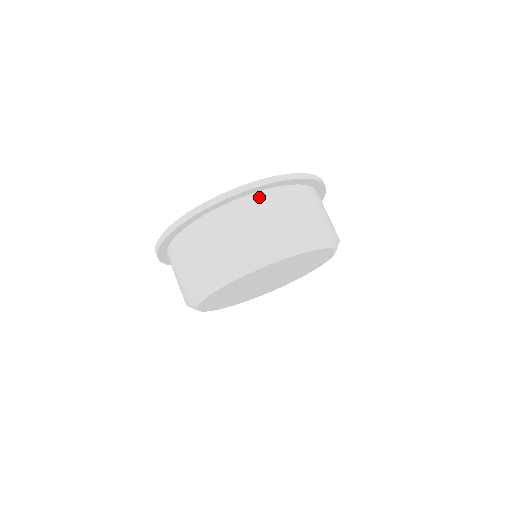
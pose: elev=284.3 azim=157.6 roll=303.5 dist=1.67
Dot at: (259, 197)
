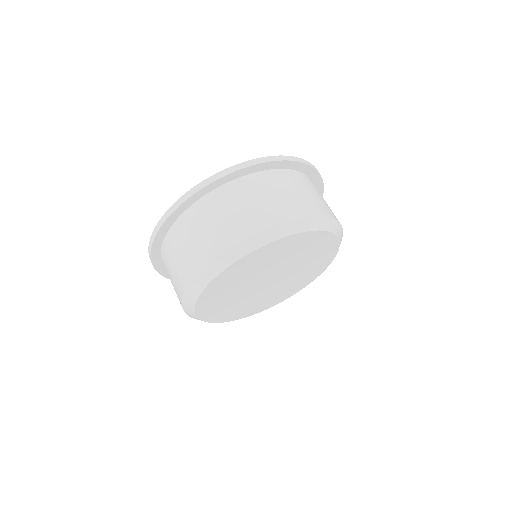
Dot at: occluded
